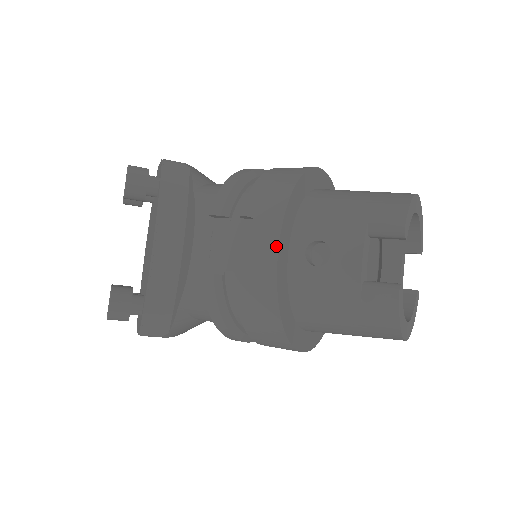
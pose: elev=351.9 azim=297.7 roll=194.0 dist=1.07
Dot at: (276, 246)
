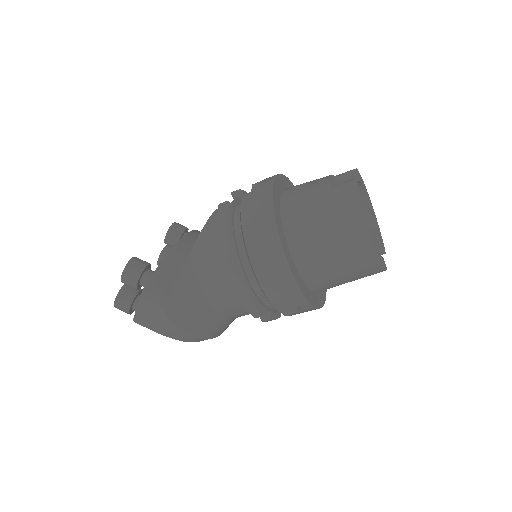
Dot at: (274, 176)
